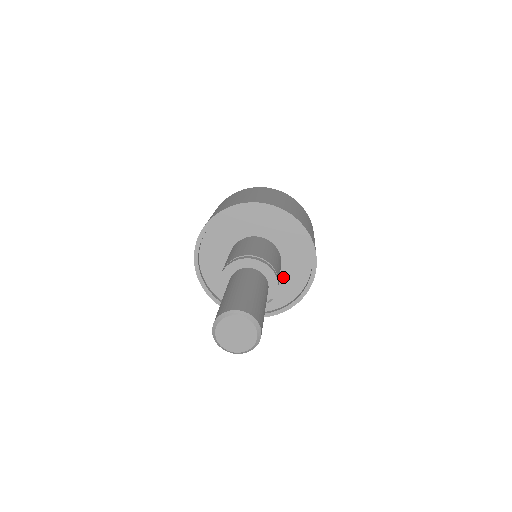
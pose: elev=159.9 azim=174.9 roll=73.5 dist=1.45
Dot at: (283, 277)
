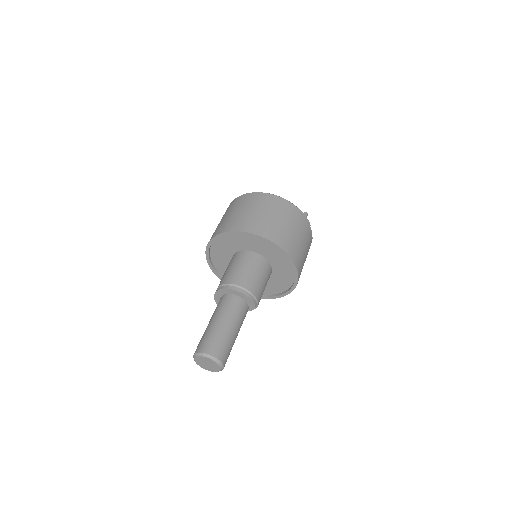
Dot at: (277, 273)
